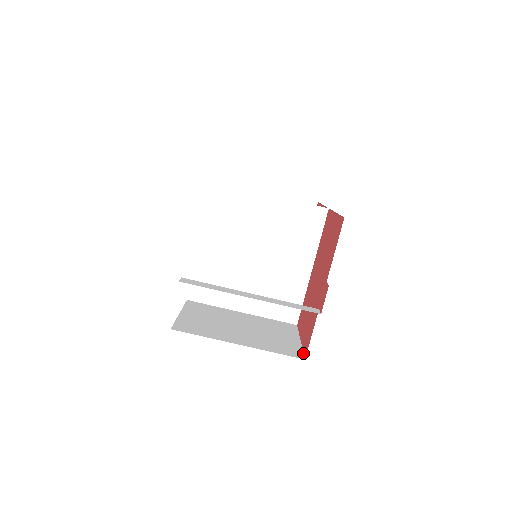
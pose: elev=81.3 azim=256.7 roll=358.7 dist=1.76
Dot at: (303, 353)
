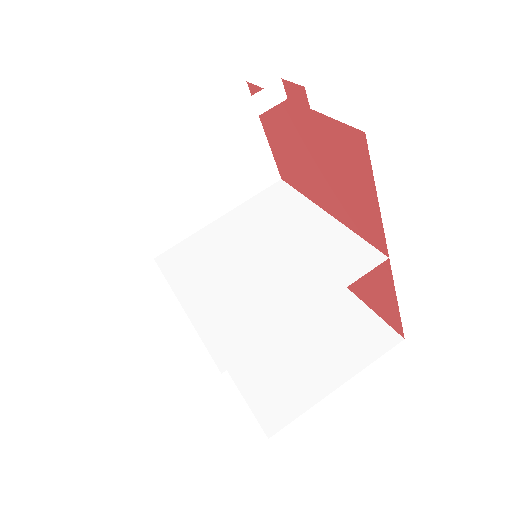
Dot at: (368, 156)
